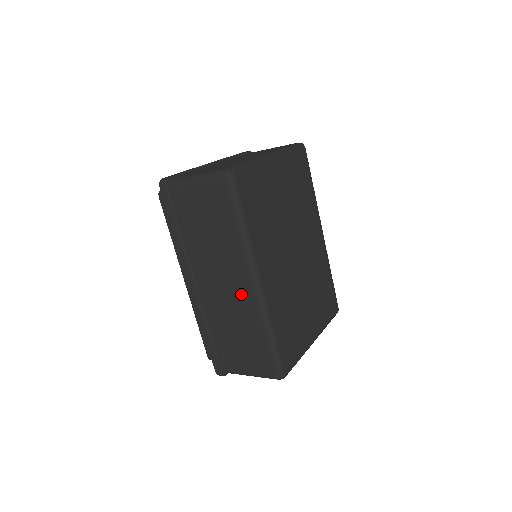
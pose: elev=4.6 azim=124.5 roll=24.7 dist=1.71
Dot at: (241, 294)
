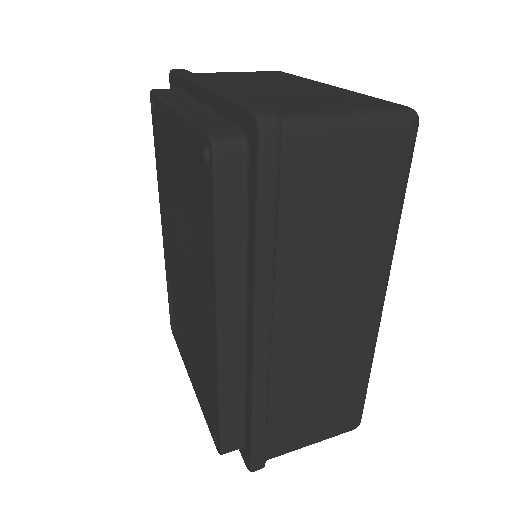
Dot at: (353, 326)
